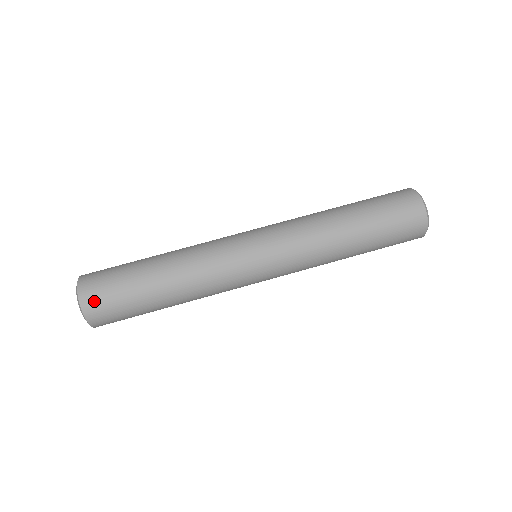
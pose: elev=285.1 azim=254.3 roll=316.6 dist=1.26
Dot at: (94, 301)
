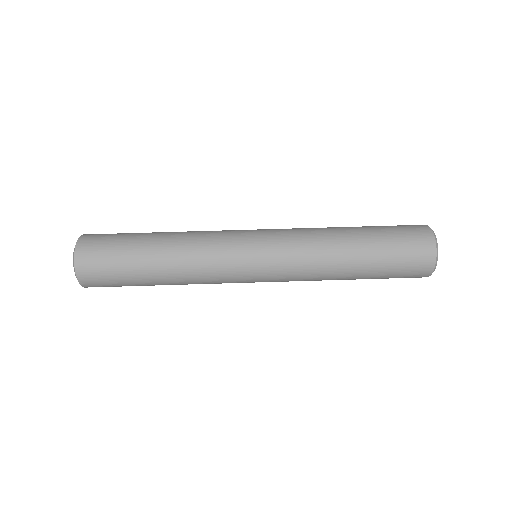
Dot at: (88, 255)
